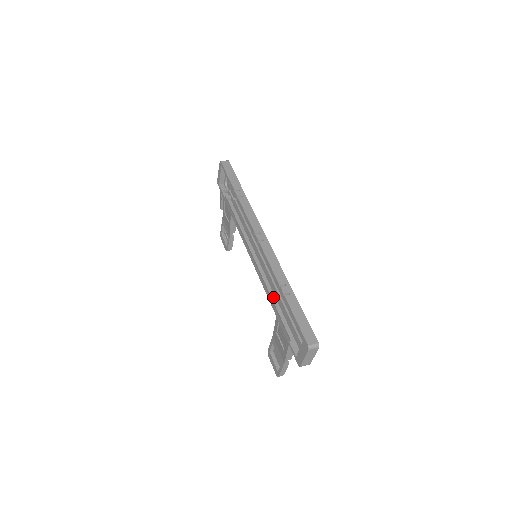
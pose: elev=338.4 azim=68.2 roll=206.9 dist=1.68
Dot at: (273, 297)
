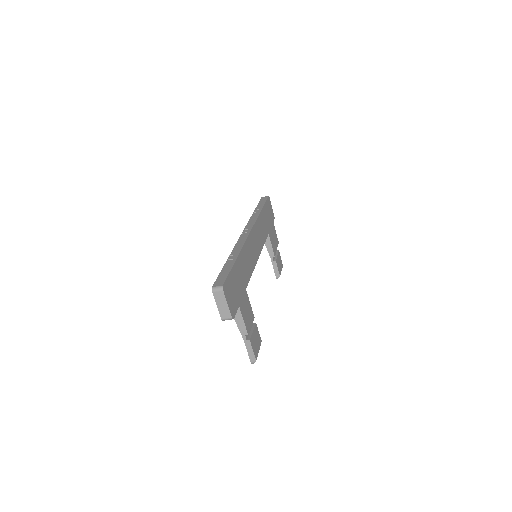
Dot at: occluded
